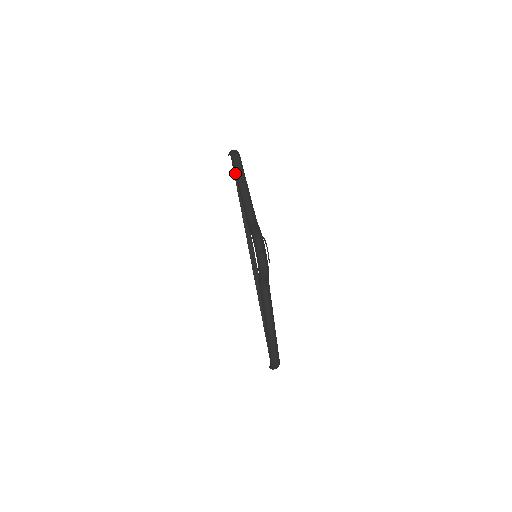
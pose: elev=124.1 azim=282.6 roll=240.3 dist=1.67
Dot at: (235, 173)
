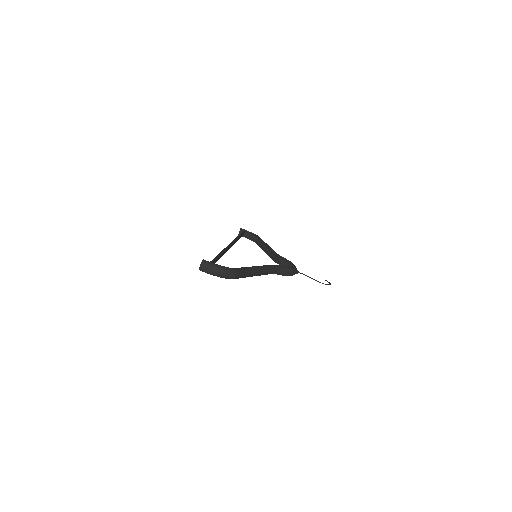
Dot at: occluded
